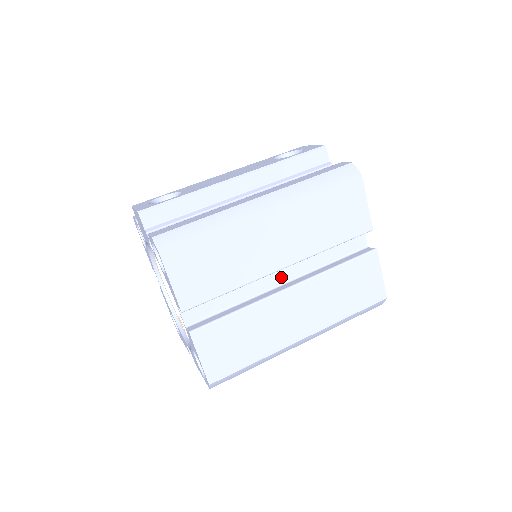
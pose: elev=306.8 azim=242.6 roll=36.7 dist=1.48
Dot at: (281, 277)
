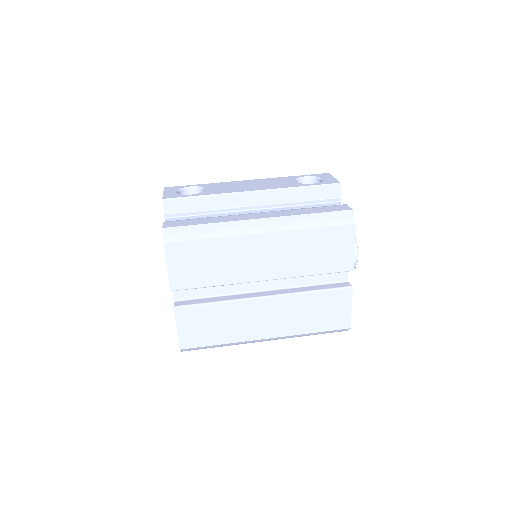
Dot at: (263, 285)
